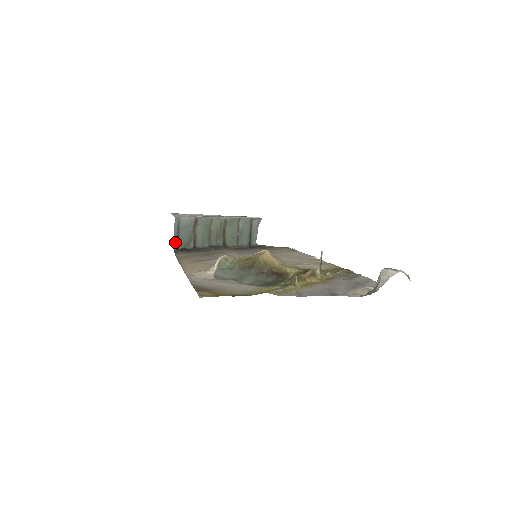
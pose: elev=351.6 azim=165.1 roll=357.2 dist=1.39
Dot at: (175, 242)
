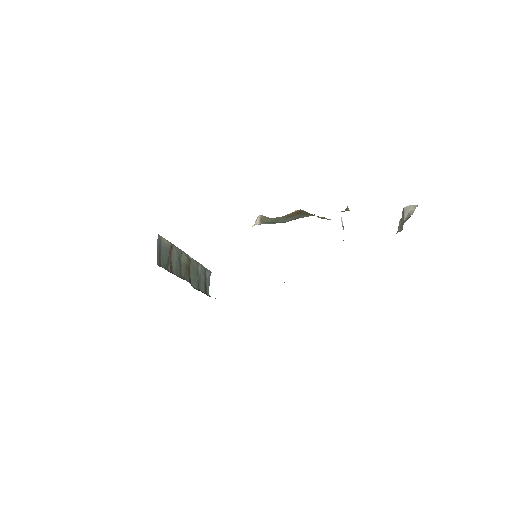
Dot at: (158, 259)
